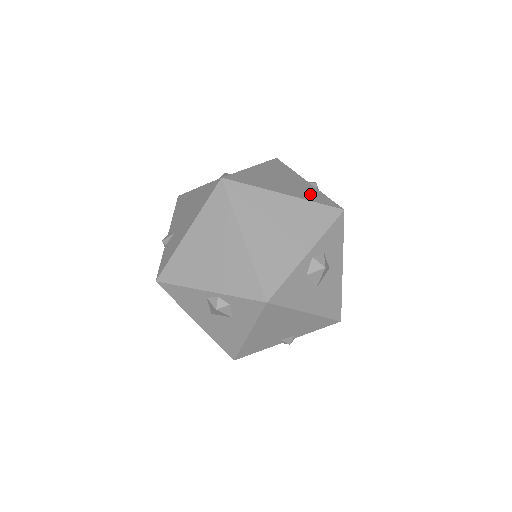
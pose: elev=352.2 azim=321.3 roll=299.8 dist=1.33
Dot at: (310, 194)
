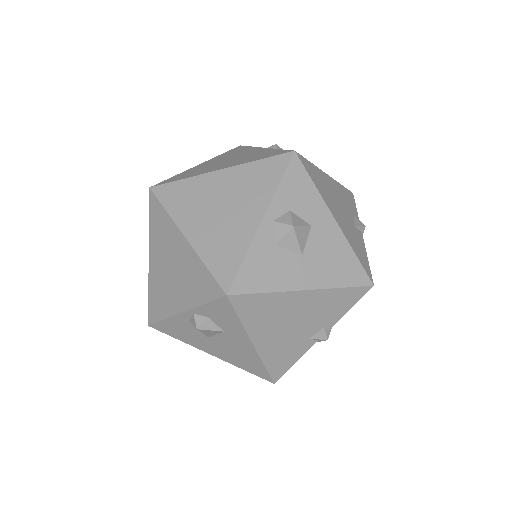
Dot at: (256, 156)
